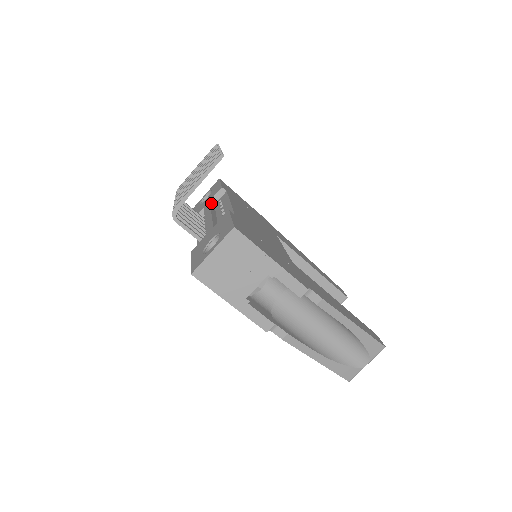
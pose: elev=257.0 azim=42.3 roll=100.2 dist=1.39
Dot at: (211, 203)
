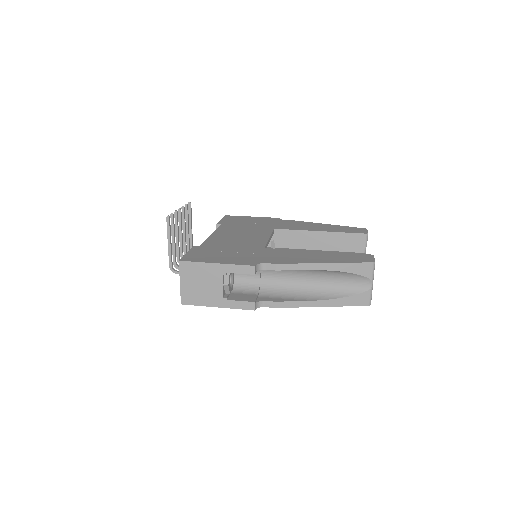
Dot at: occluded
